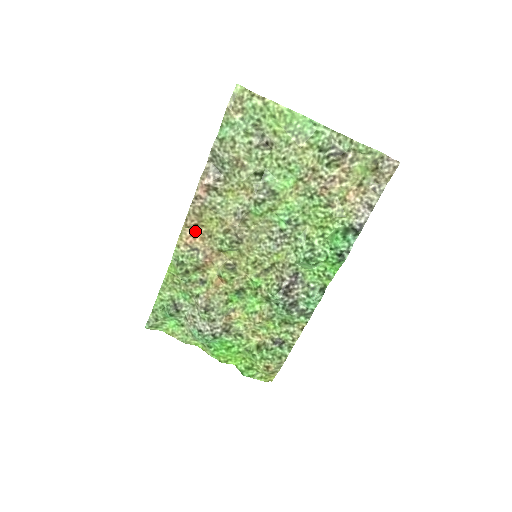
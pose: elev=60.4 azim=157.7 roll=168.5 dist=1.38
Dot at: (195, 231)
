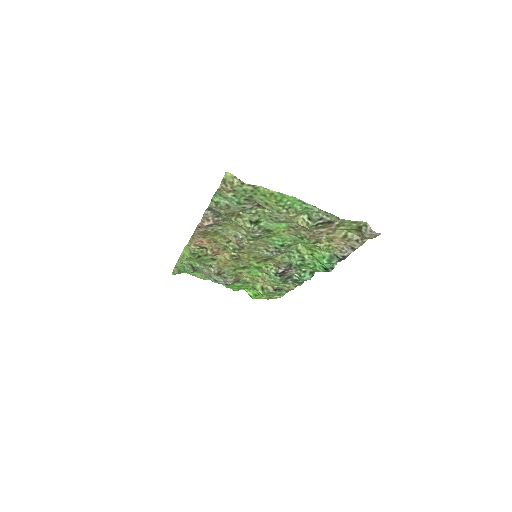
Dot at: (202, 239)
